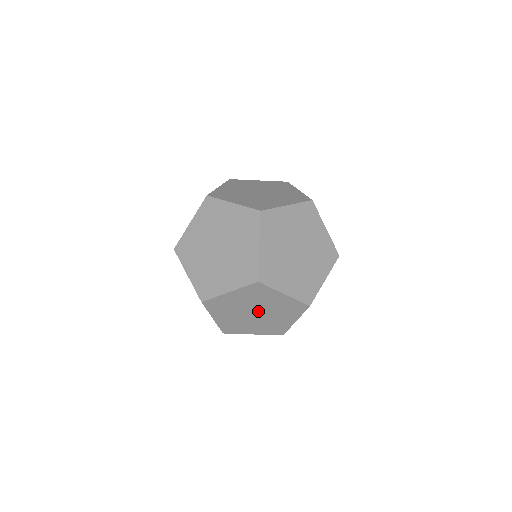
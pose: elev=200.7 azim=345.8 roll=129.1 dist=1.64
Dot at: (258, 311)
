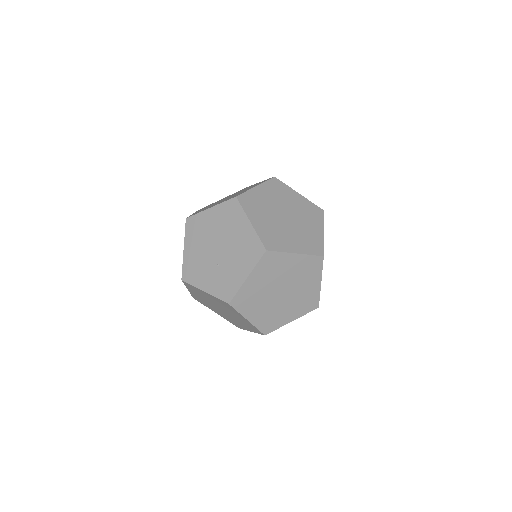
Dot at: (286, 291)
